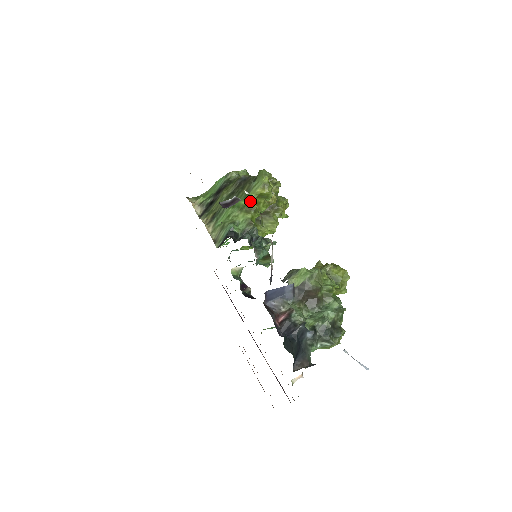
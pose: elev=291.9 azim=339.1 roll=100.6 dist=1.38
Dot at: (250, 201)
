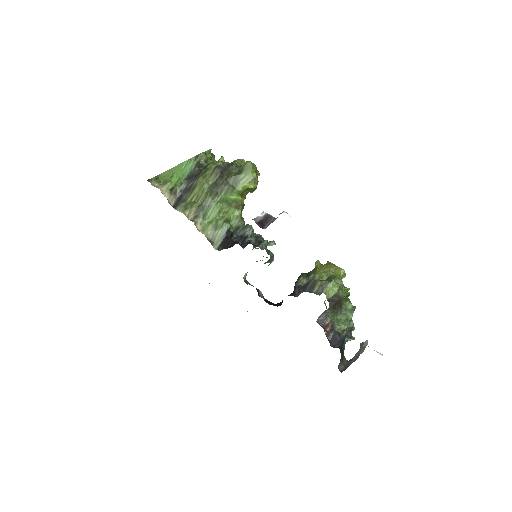
Dot at: (238, 195)
